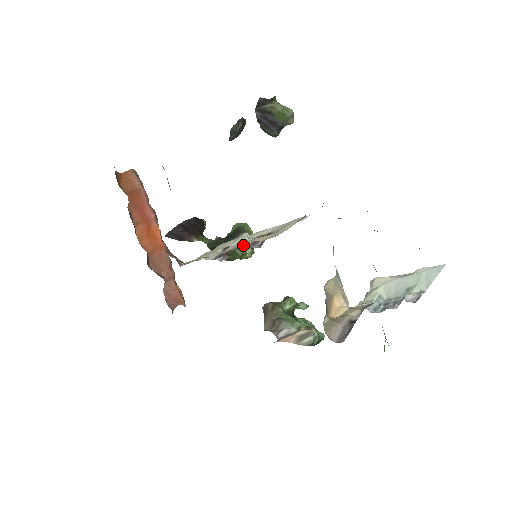
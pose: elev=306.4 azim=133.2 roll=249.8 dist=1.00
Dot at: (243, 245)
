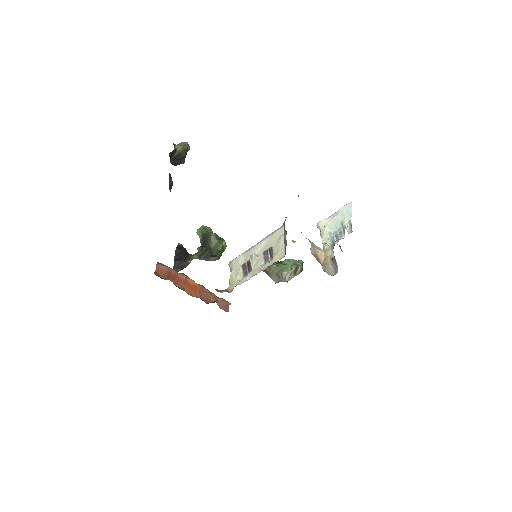
Dot at: (262, 263)
